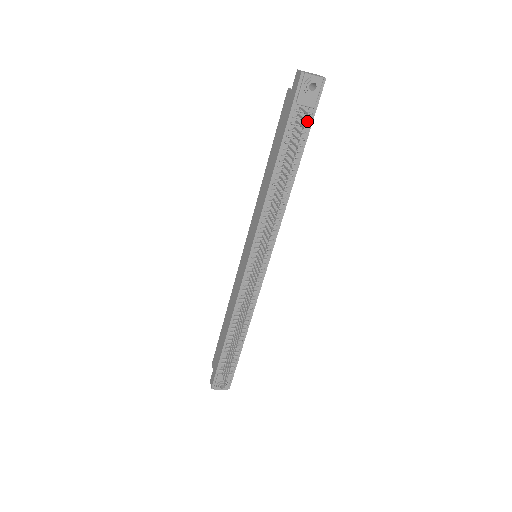
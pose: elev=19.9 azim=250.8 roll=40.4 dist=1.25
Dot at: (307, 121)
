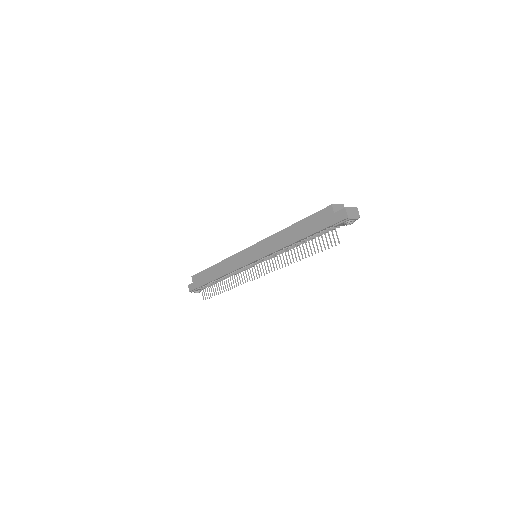
Dot at: occluded
